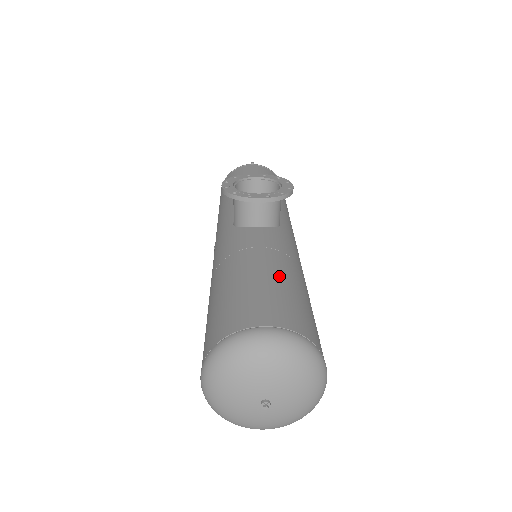
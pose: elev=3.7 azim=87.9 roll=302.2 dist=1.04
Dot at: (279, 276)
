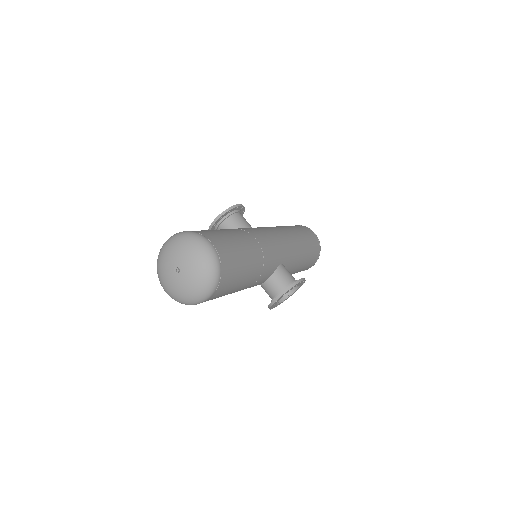
Dot at: occluded
